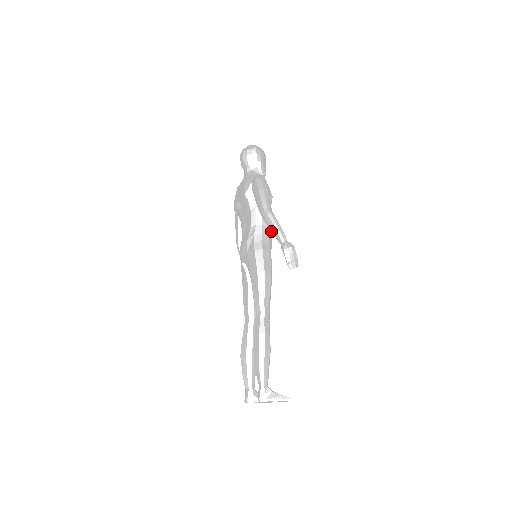
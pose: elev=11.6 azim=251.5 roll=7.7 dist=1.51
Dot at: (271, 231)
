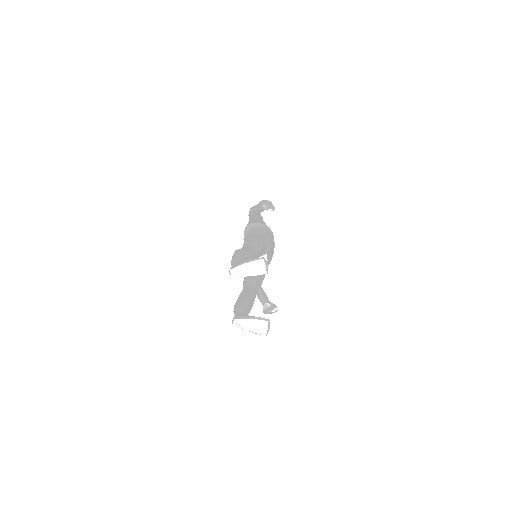
Dot at: (255, 211)
